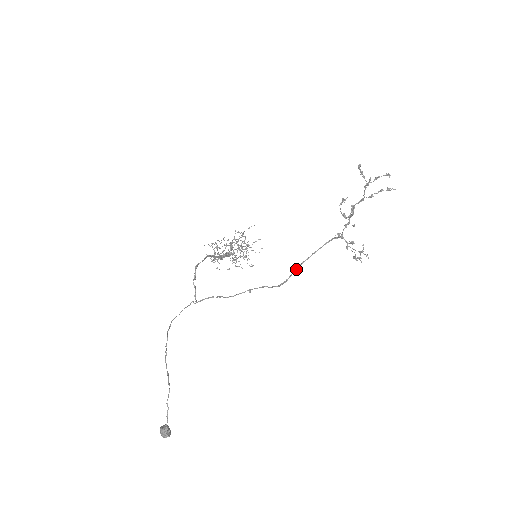
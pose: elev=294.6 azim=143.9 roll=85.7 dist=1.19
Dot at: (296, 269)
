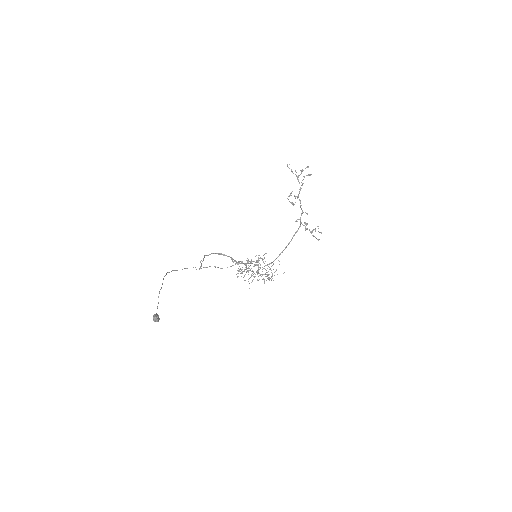
Dot at: occluded
